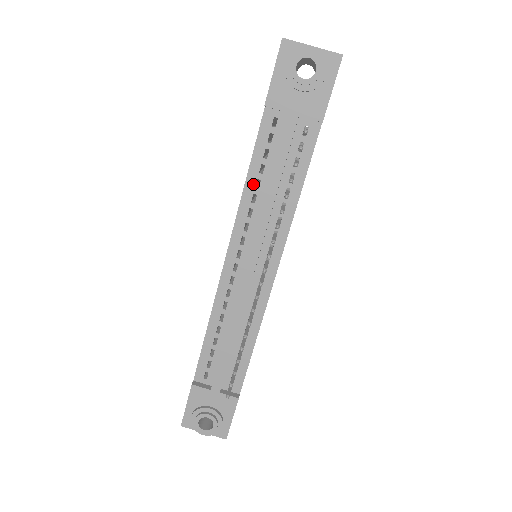
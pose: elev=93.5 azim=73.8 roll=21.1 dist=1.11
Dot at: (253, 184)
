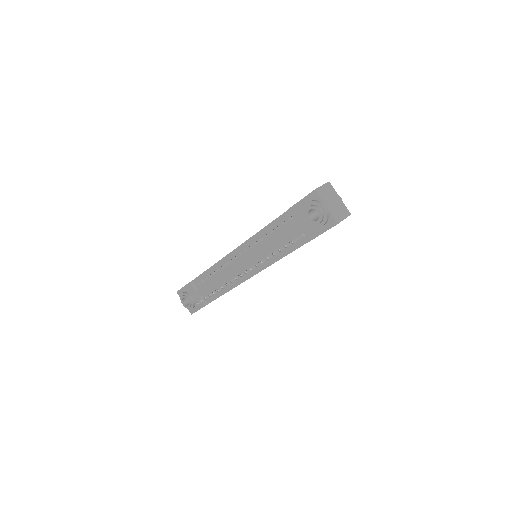
Dot at: (265, 233)
